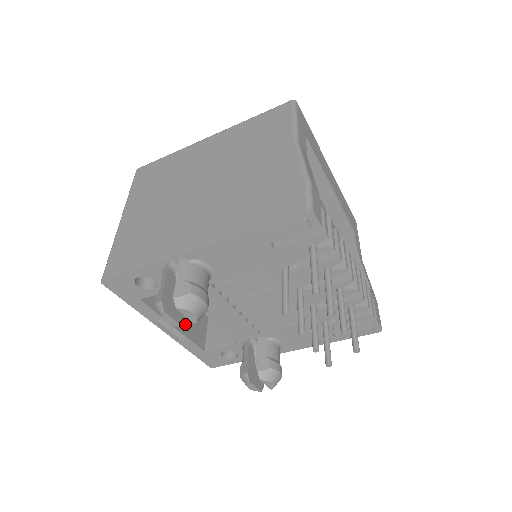
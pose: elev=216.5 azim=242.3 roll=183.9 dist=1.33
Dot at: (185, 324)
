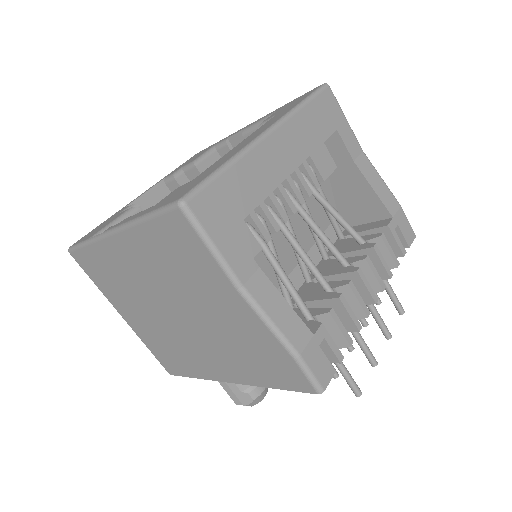
Dot at: occluded
